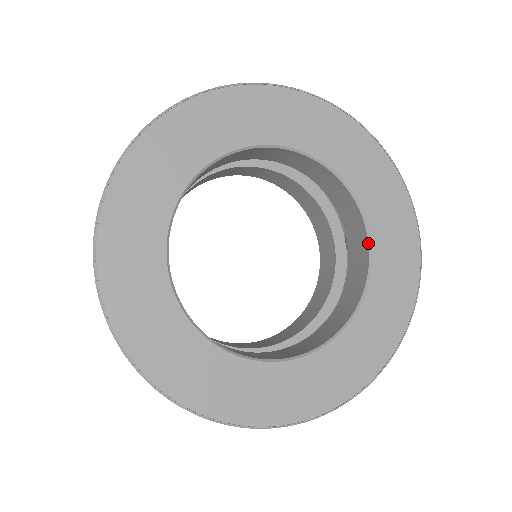
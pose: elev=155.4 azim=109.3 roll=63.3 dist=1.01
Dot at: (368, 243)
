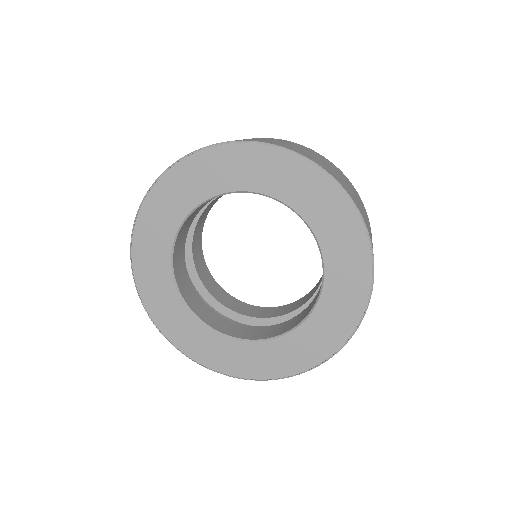
Dot at: occluded
